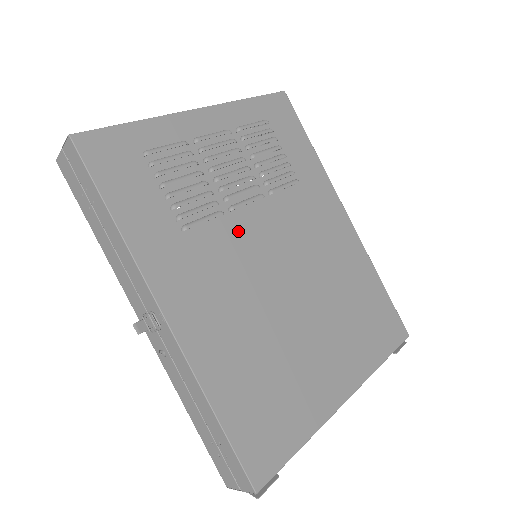
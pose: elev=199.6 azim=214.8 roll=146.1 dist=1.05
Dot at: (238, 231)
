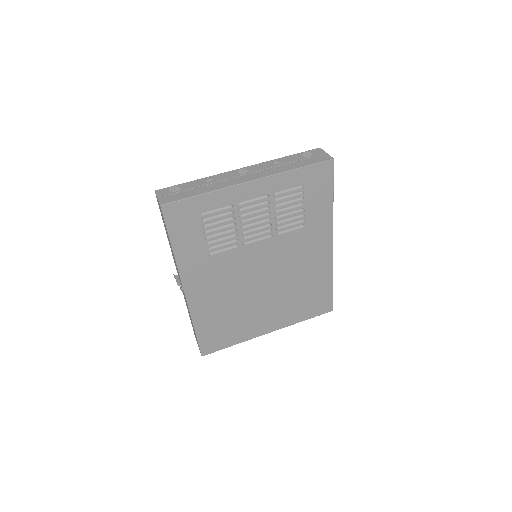
Dot at: (244, 254)
